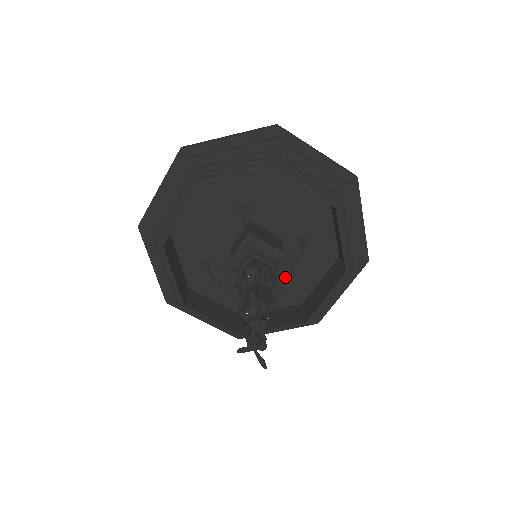
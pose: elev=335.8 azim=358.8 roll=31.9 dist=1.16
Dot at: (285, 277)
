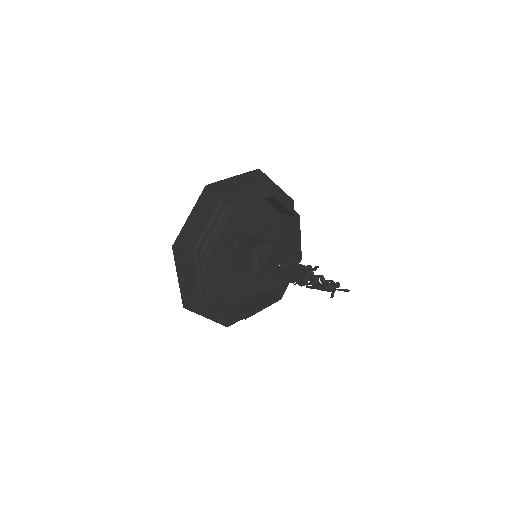
Dot at: occluded
